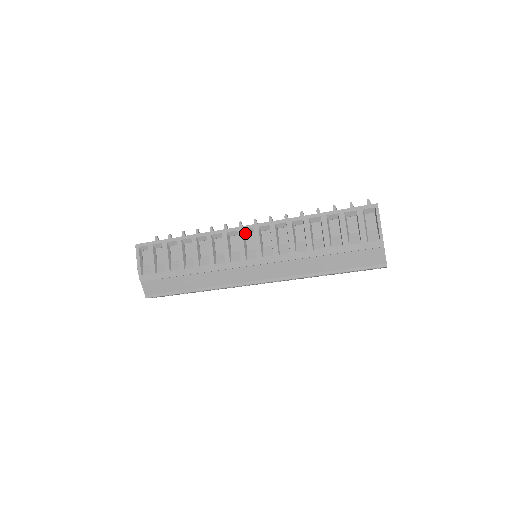
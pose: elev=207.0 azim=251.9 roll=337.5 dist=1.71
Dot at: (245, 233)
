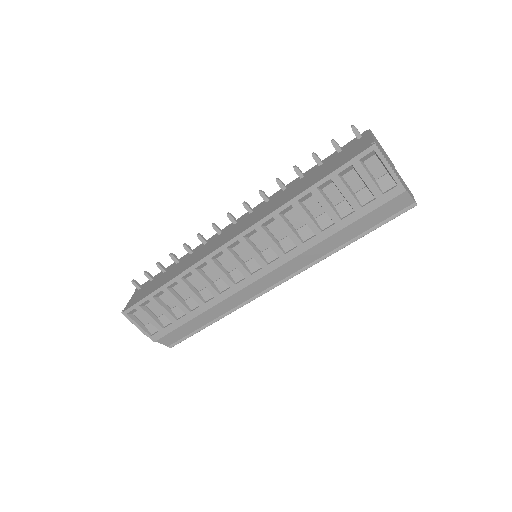
Dot at: (231, 248)
